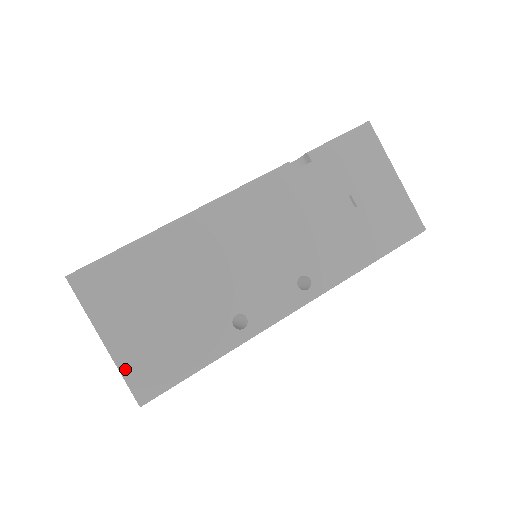
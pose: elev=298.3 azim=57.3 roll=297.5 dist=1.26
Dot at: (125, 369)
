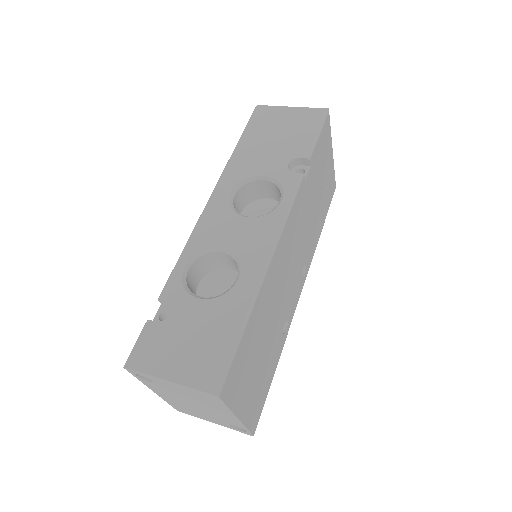
Dot at: (248, 422)
